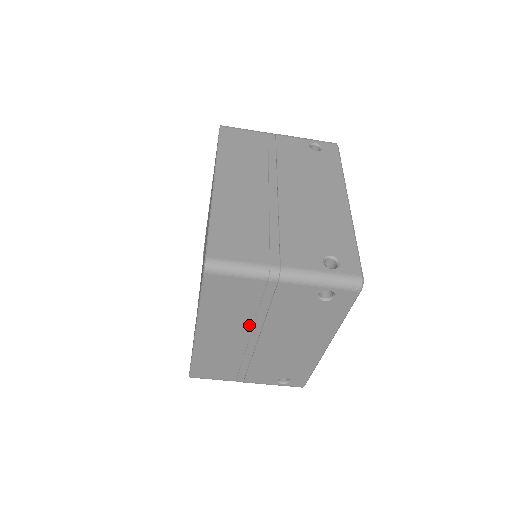
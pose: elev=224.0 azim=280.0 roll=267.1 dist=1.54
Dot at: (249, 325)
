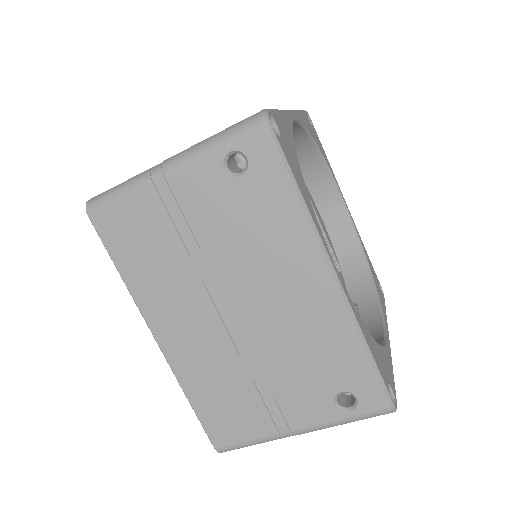
Dot at: (198, 285)
